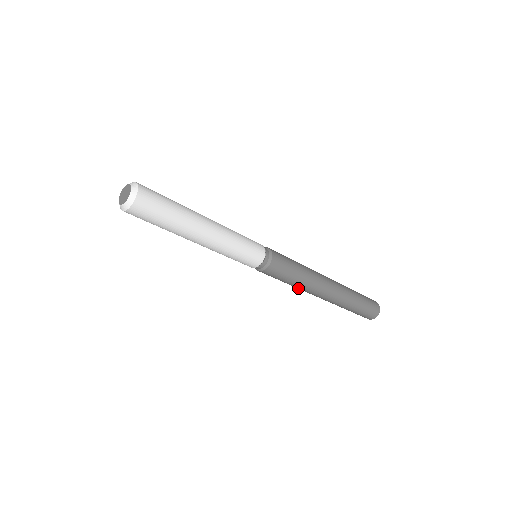
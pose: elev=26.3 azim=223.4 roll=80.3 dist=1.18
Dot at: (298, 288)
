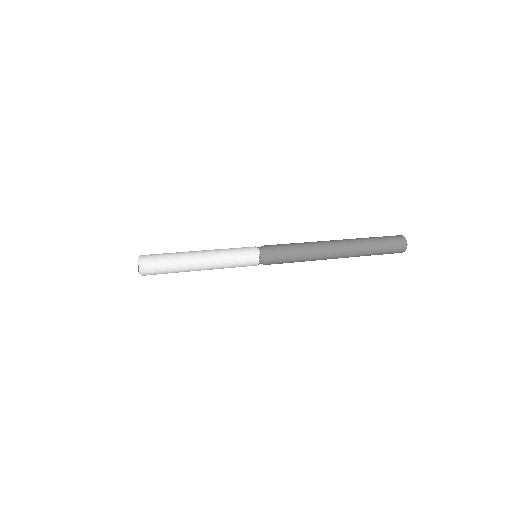
Dot at: occluded
